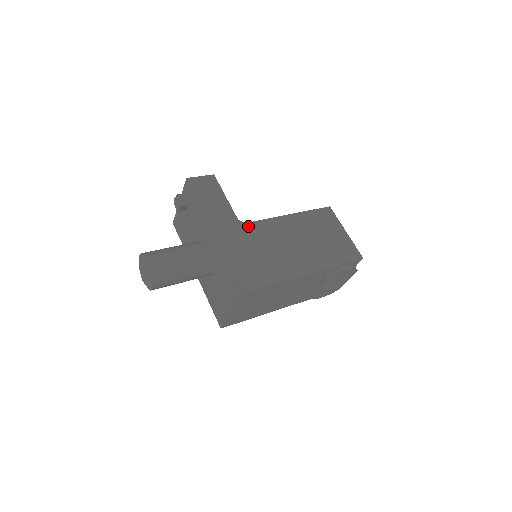
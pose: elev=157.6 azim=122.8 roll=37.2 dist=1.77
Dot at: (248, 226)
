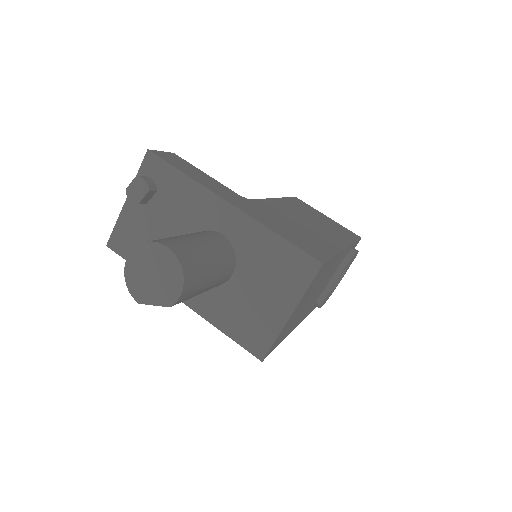
Dot at: (255, 202)
